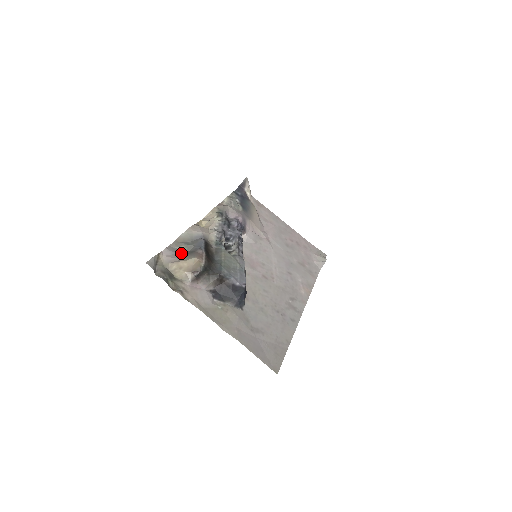
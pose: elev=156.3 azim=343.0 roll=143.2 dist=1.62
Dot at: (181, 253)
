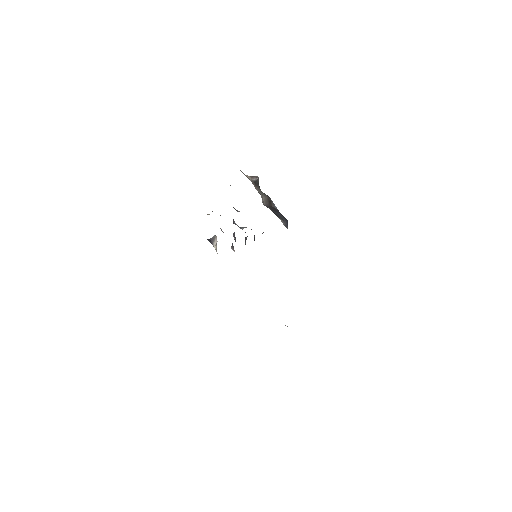
Dot at: occluded
